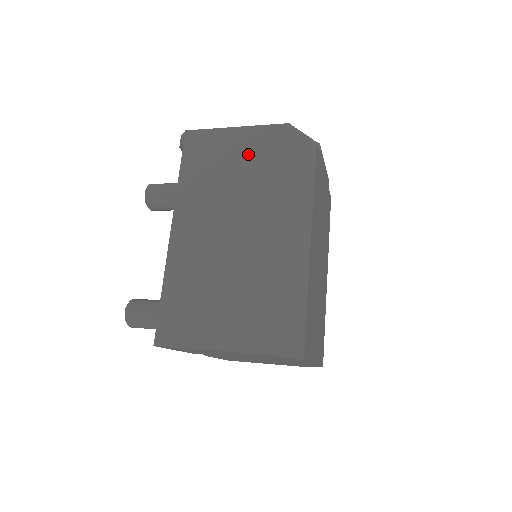
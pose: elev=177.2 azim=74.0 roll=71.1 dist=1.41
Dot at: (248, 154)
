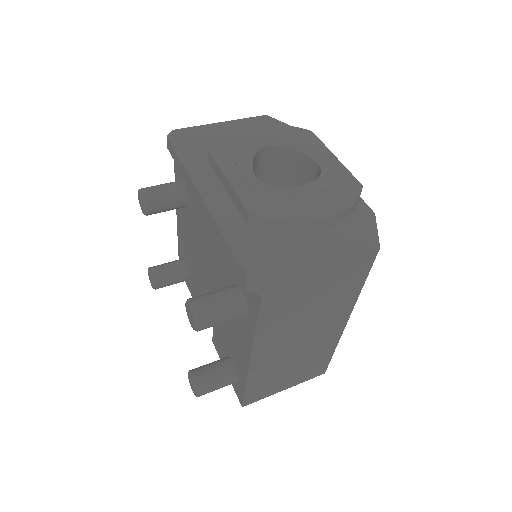
Dot at: (334, 284)
